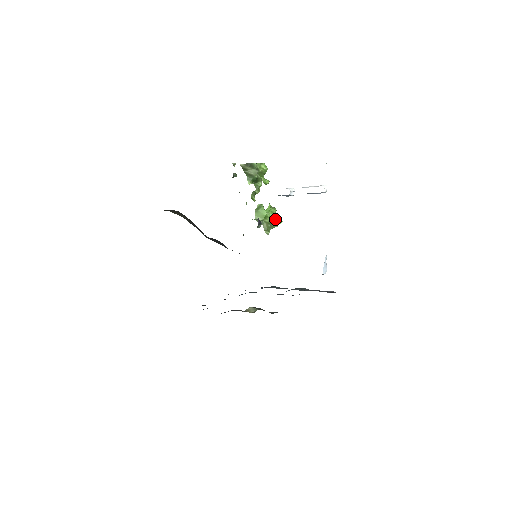
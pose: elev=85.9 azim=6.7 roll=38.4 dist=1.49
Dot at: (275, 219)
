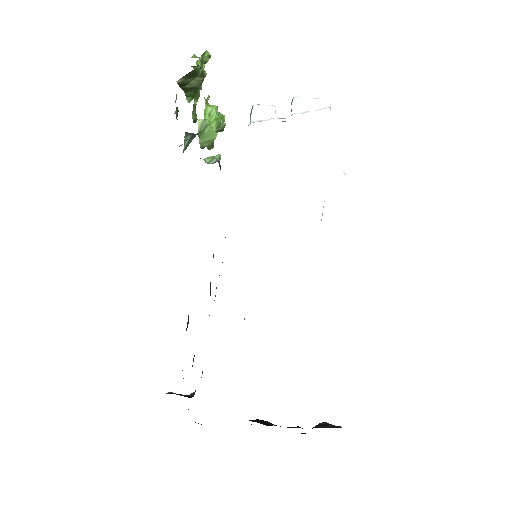
Dot at: (221, 127)
